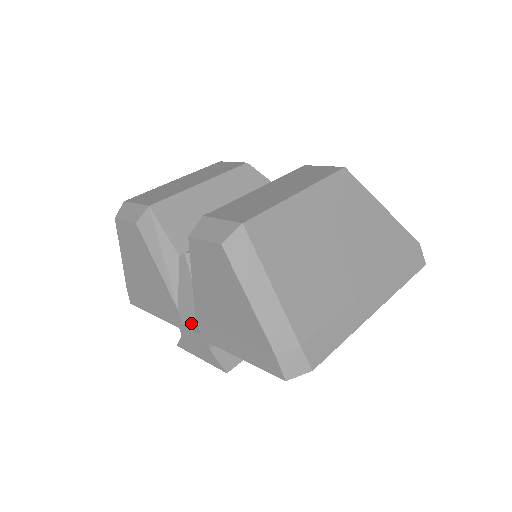
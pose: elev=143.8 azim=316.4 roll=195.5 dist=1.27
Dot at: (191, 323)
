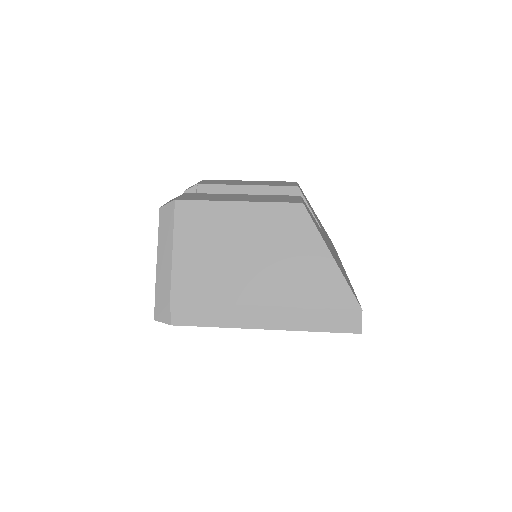
Dot at: occluded
